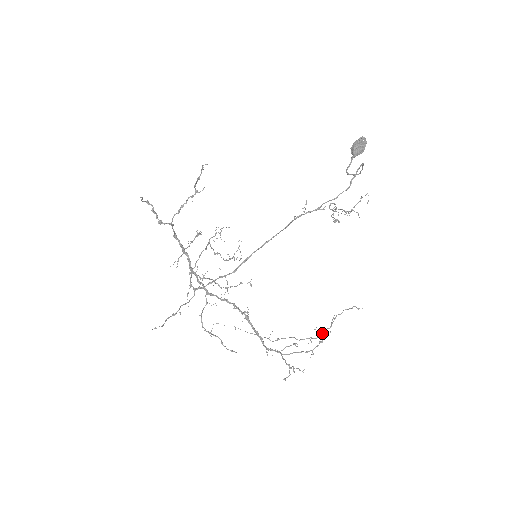
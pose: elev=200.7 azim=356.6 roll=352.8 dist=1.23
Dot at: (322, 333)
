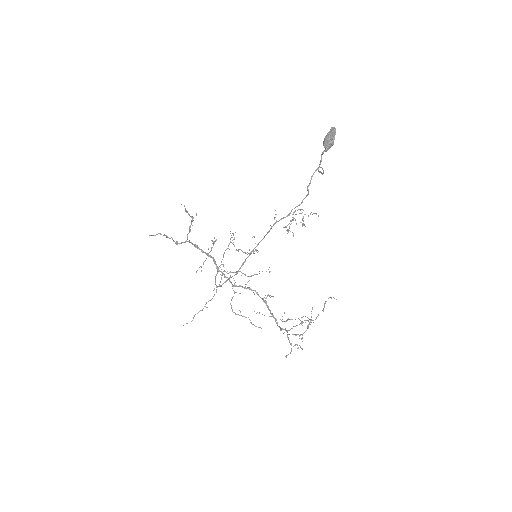
Dot at: (317, 316)
